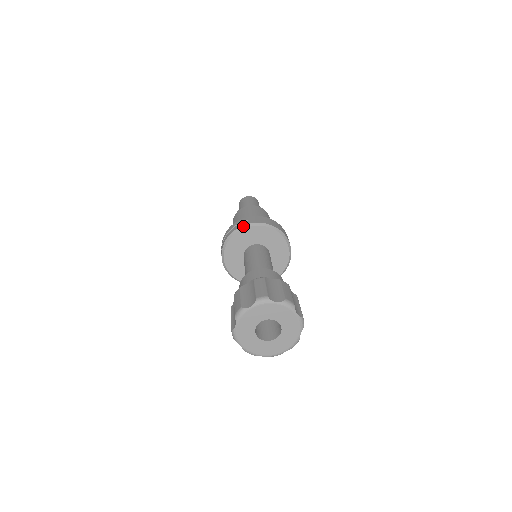
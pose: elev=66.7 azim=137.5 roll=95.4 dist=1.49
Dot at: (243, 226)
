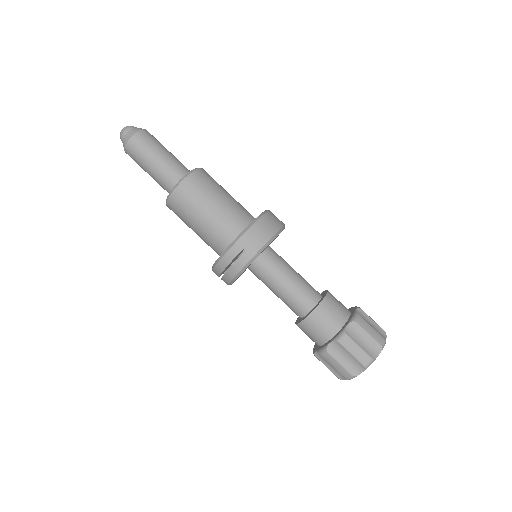
Dot at: (249, 263)
